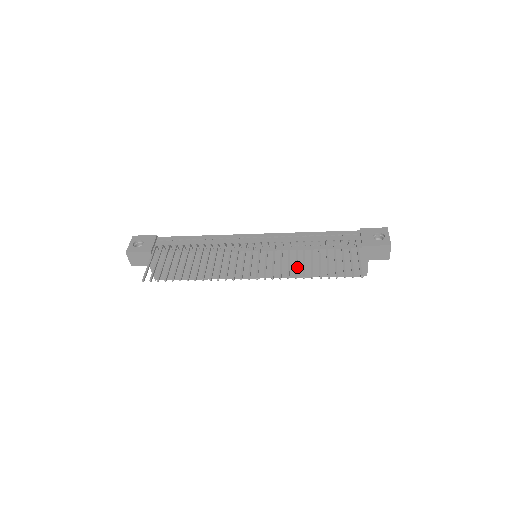
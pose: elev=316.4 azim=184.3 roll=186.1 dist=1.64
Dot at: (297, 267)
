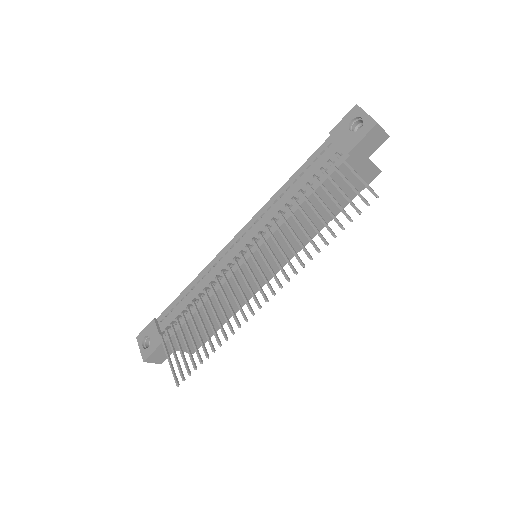
Dot at: (302, 244)
